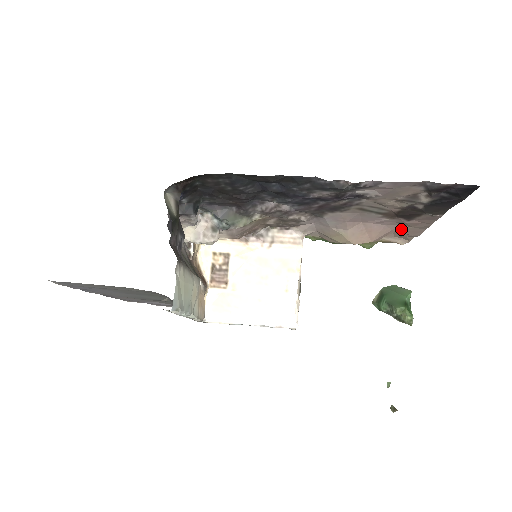
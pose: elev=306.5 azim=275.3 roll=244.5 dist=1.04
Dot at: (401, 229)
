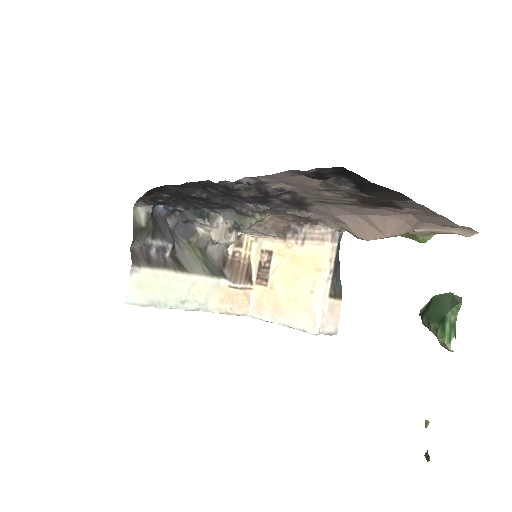
Dot at: (418, 219)
